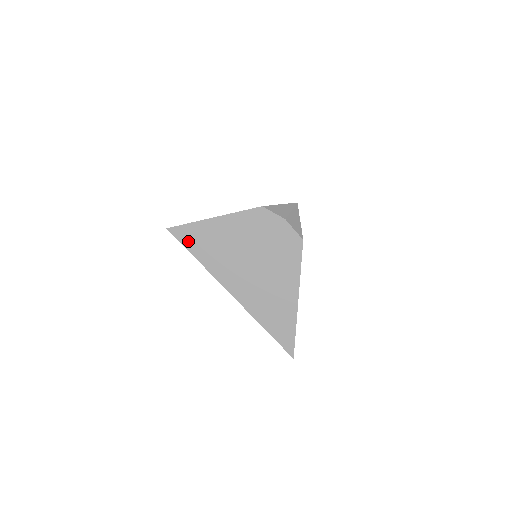
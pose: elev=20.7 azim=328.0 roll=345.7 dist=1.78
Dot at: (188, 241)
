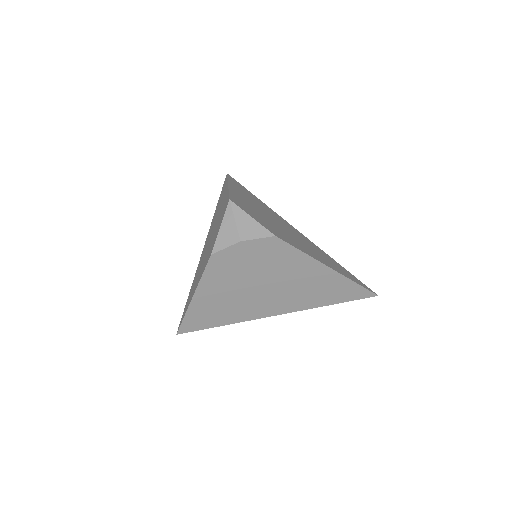
Dot at: (201, 325)
